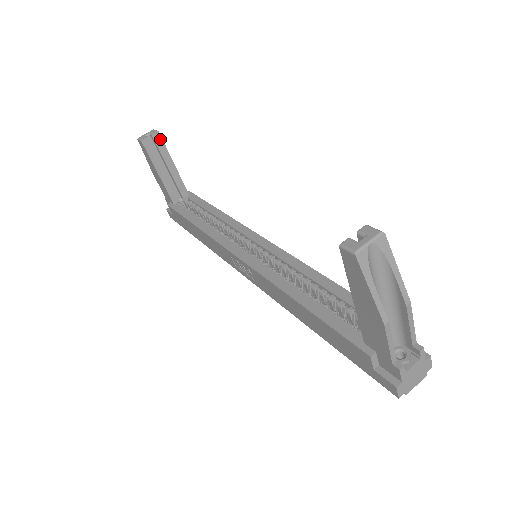
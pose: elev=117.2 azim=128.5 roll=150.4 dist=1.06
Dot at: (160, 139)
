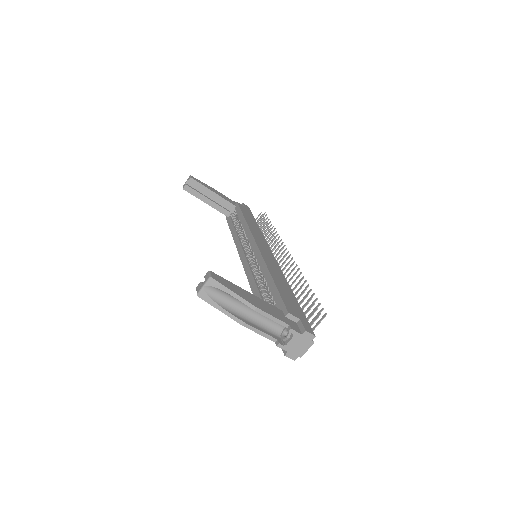
Dot at: (195, 182)
